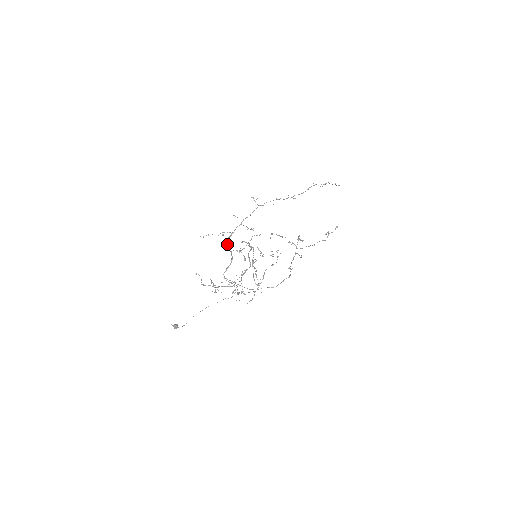
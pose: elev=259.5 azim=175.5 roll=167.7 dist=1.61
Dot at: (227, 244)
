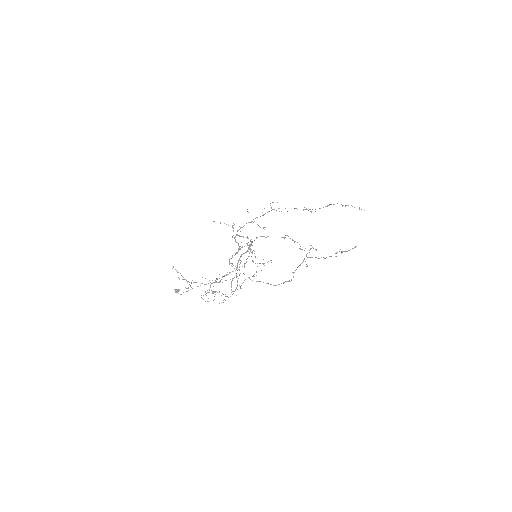
Dot at: occluded
